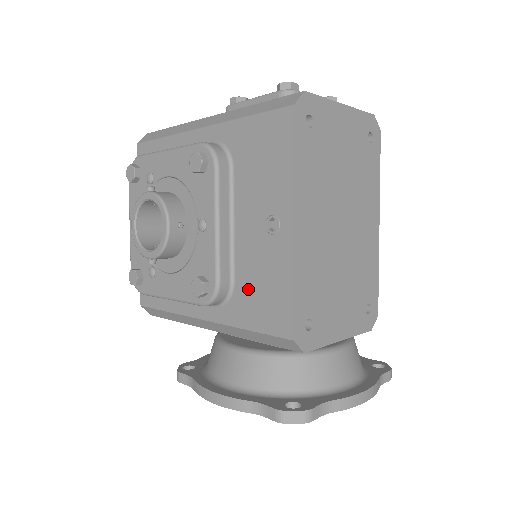
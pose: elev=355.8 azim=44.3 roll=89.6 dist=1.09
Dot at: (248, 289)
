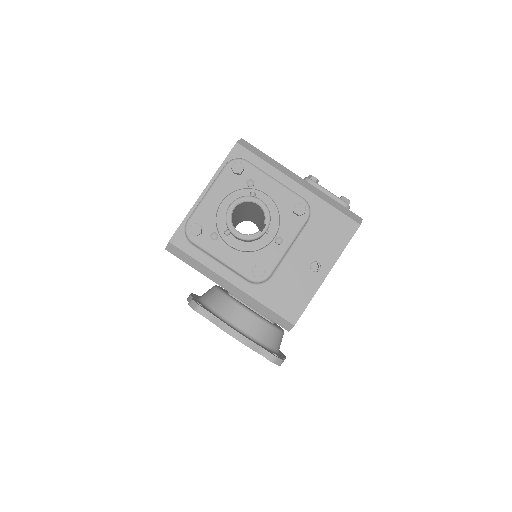
Dot at: (280, 287)
